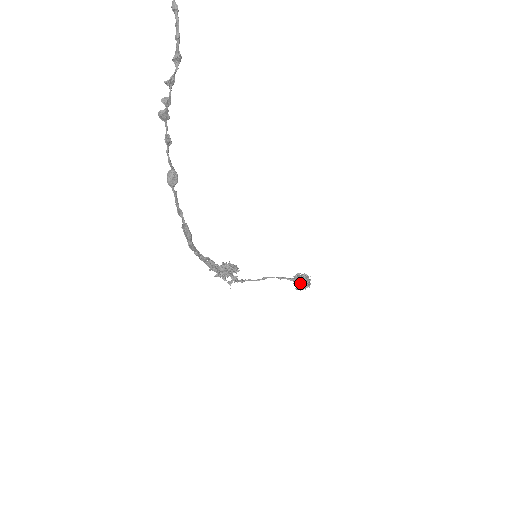
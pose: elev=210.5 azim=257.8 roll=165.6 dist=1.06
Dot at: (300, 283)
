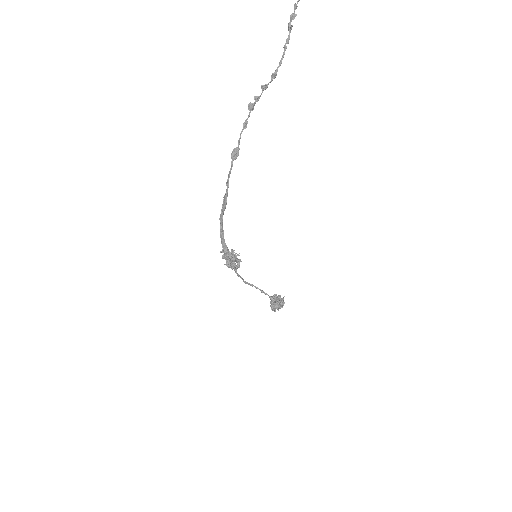
Dot at: (277, 300)
